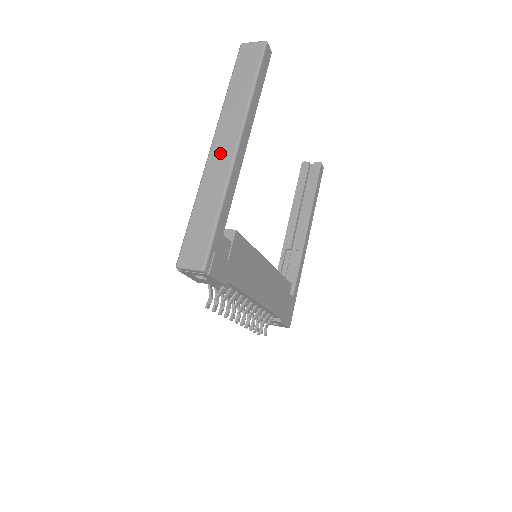
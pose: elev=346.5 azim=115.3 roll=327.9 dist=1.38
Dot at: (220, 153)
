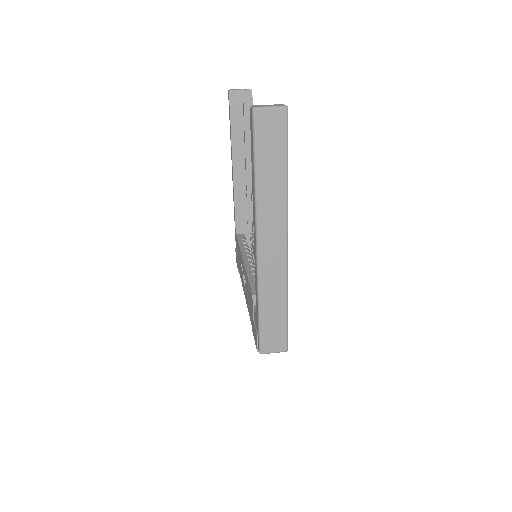
Dot at: (271, 253)
